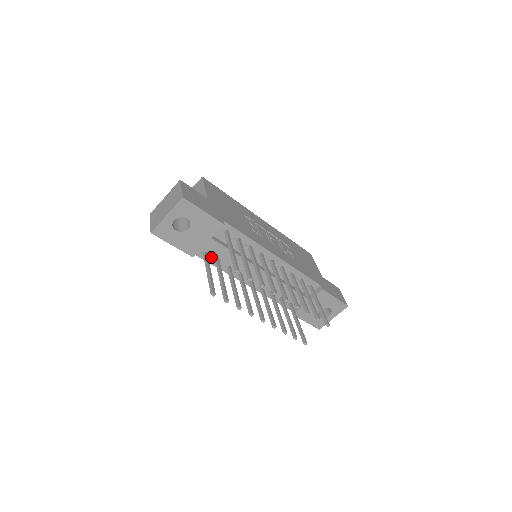
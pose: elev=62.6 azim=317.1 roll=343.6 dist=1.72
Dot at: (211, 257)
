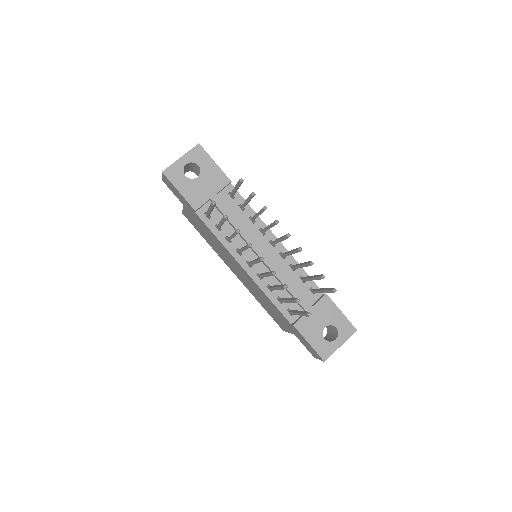
Dot at: (212, 222)
